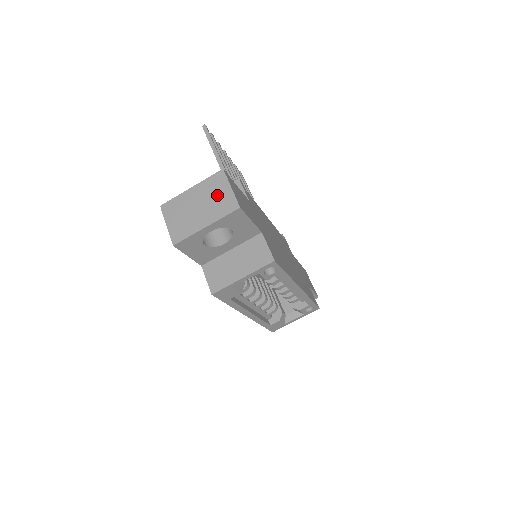
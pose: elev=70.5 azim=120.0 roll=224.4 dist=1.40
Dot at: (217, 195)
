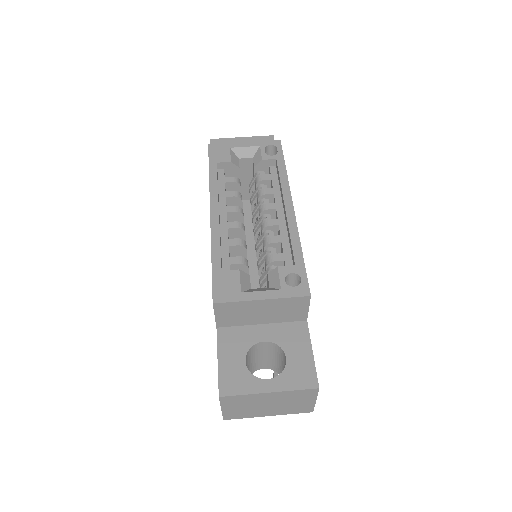
Dot at: occluded
